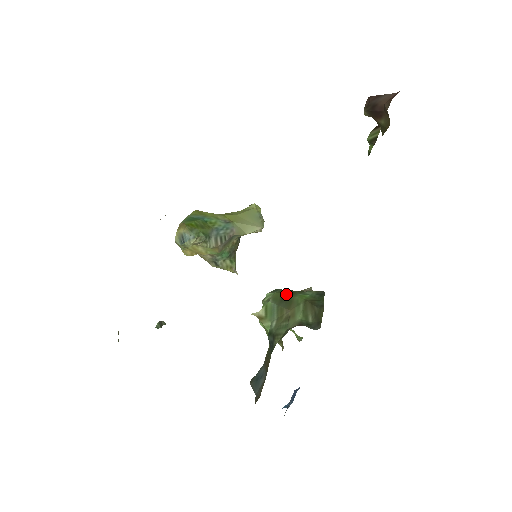
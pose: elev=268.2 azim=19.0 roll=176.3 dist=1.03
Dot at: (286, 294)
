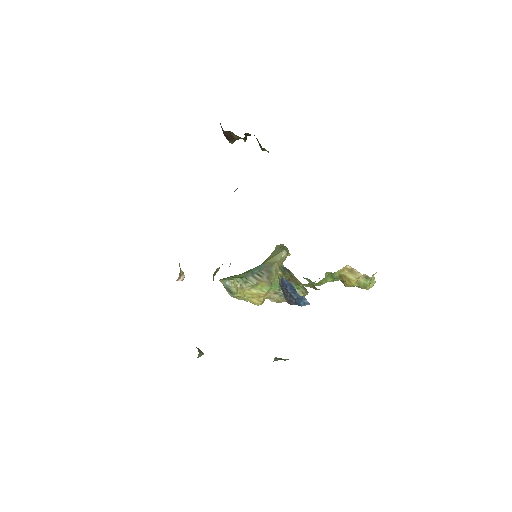
Dot at: occluded
